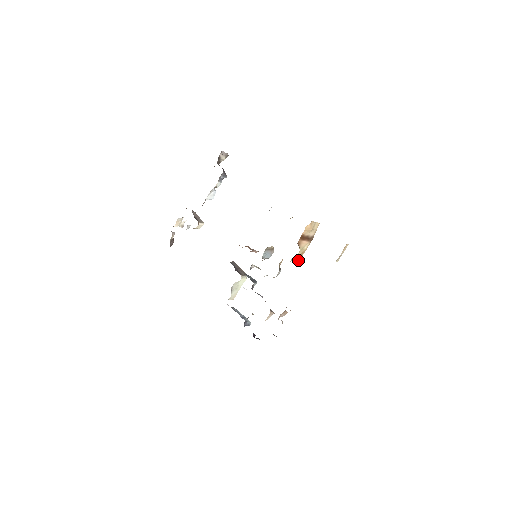
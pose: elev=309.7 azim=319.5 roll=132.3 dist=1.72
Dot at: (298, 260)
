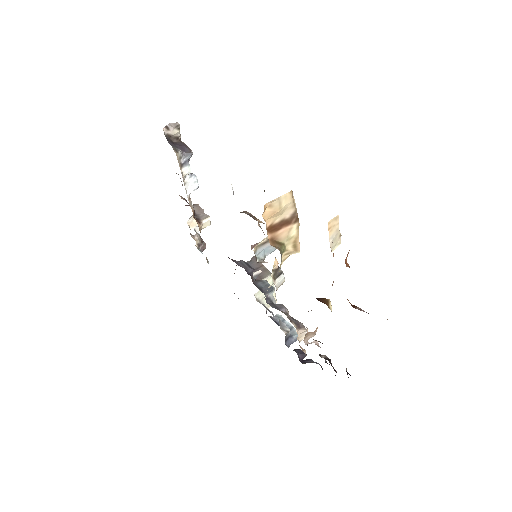
Dot at: (296, 252)
